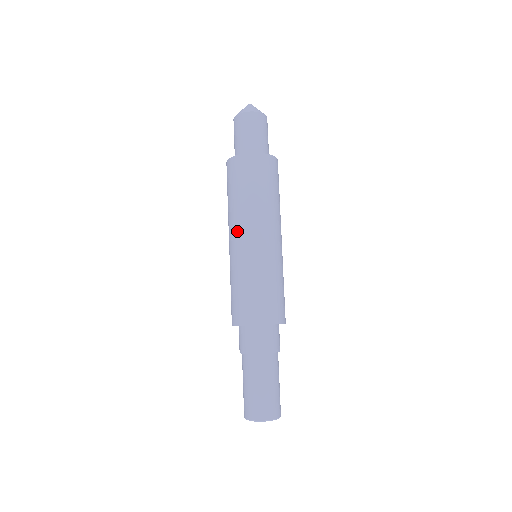
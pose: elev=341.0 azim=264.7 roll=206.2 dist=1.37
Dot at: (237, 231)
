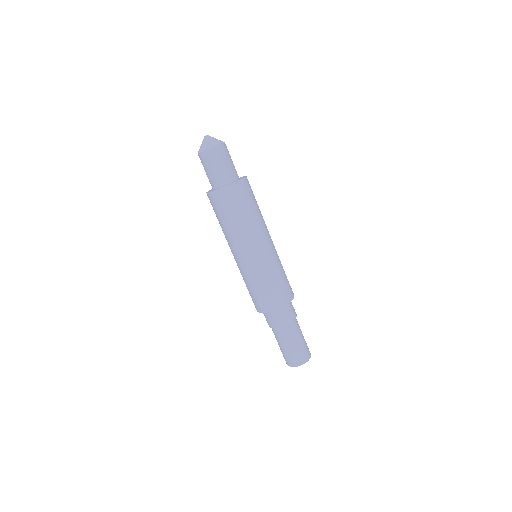
Dot at: (242, 247)
